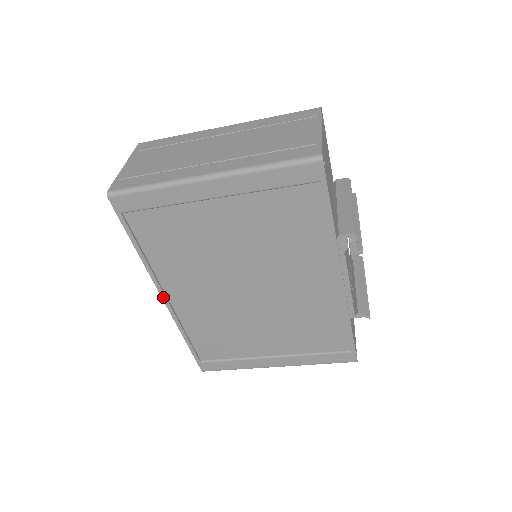
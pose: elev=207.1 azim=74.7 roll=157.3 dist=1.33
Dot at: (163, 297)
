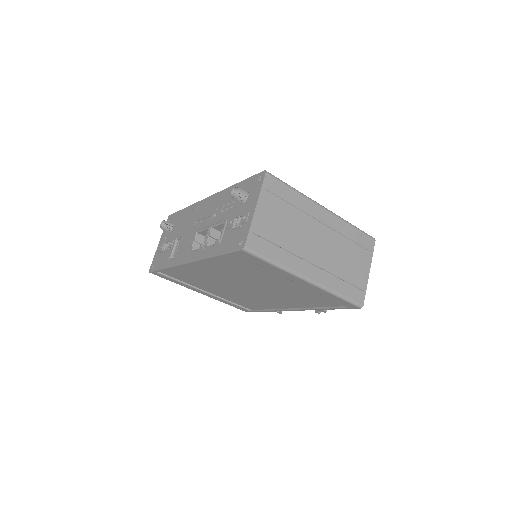
Dot at: (189, 263)
